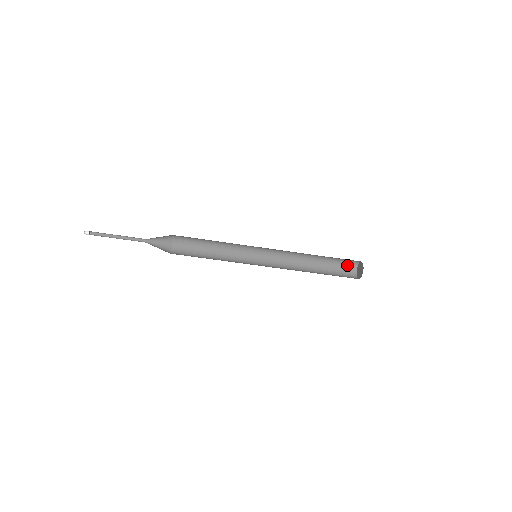
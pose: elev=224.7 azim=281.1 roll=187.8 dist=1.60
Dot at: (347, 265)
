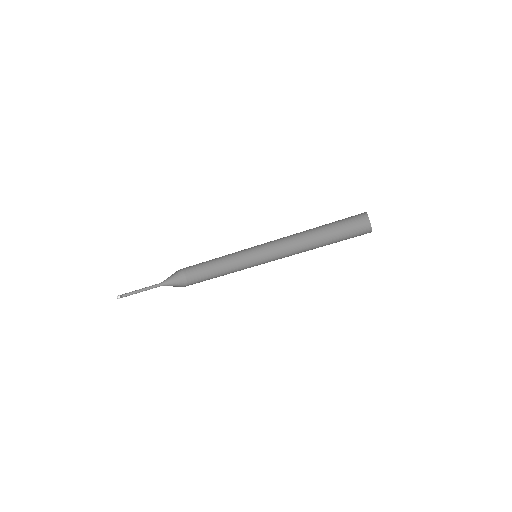
Dot at: (357, 225)
